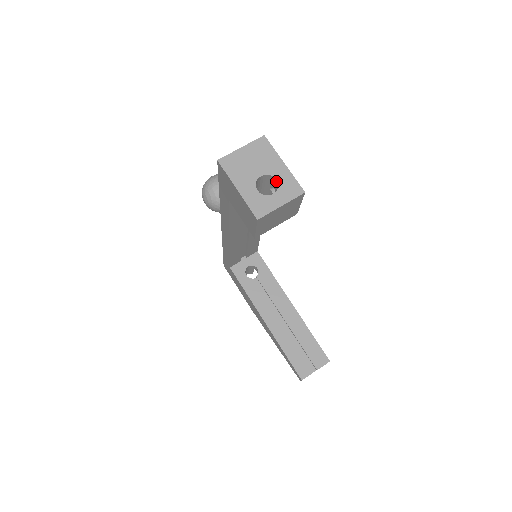
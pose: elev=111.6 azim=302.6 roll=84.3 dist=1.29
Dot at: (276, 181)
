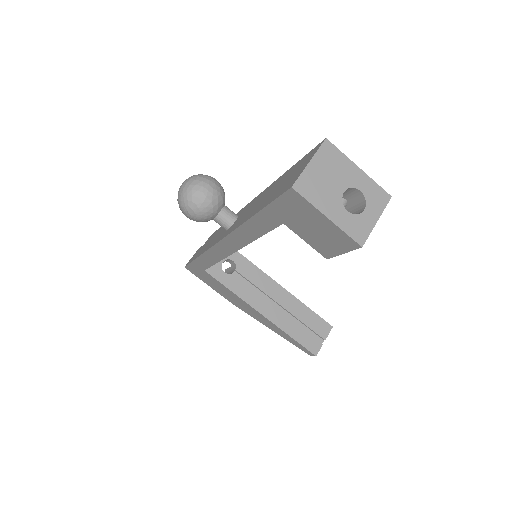
Dot at: (358, 192)
